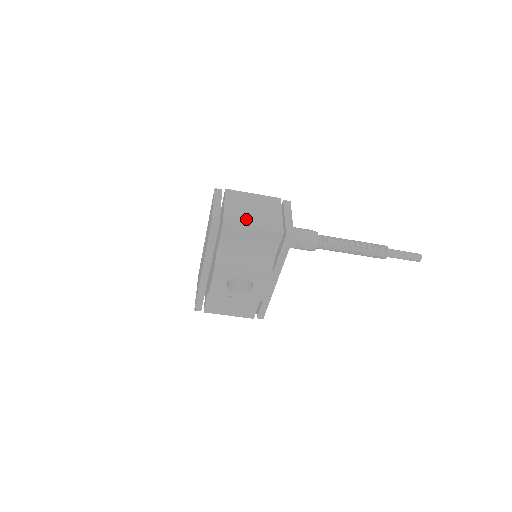
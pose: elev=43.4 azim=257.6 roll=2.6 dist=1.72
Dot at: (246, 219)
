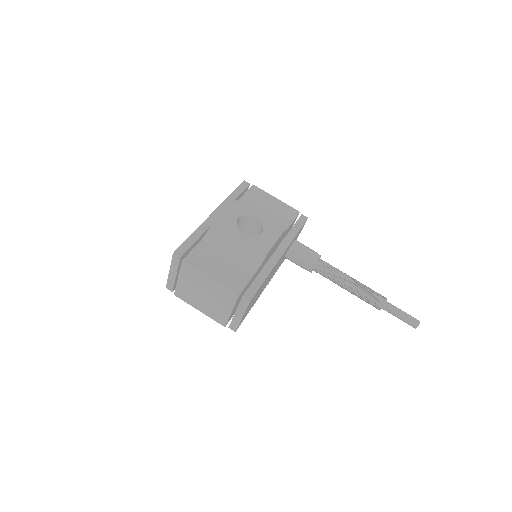
Dot at: occluded
